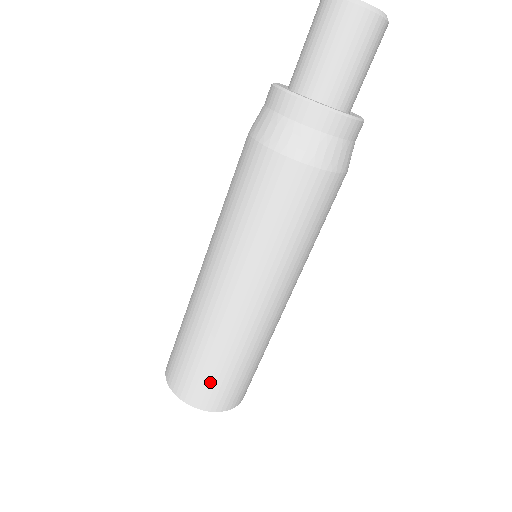
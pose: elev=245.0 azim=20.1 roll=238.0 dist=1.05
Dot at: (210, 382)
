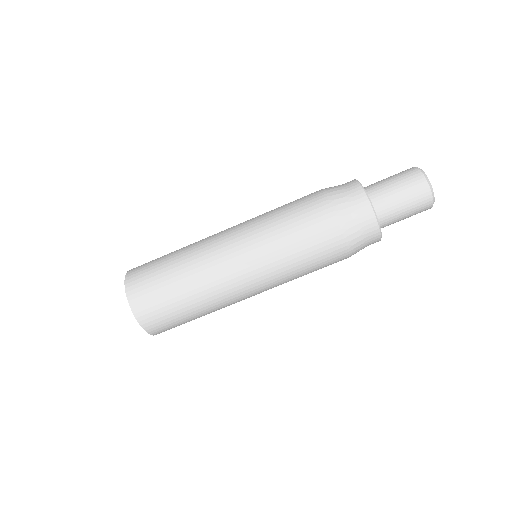
Dot at: (151, 270)
